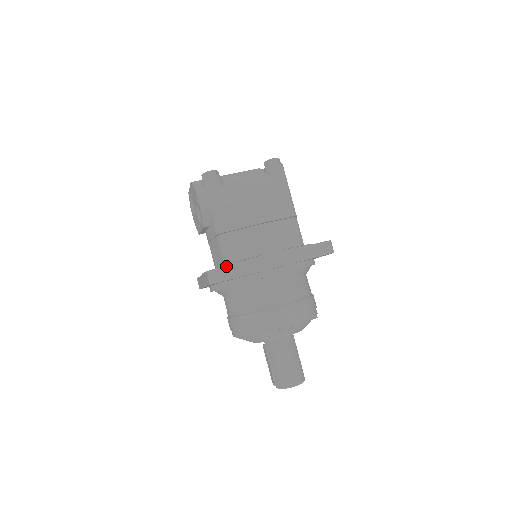
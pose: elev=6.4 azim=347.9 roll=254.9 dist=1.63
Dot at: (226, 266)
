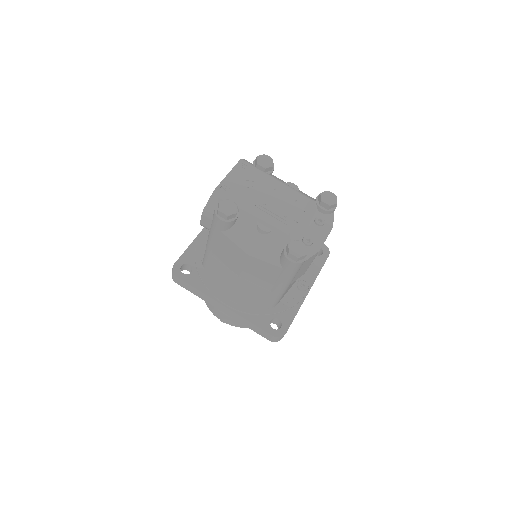
Dot at: (184, 281)
